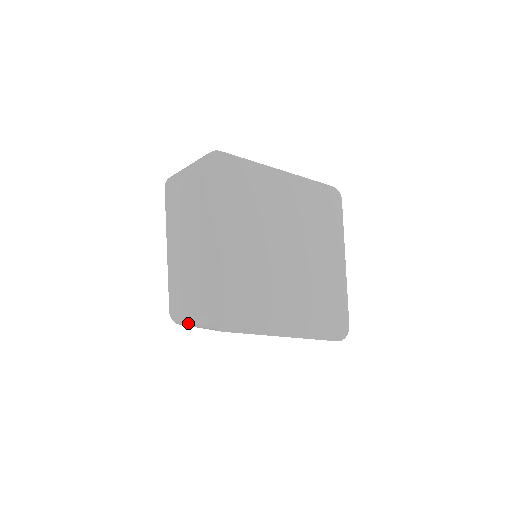
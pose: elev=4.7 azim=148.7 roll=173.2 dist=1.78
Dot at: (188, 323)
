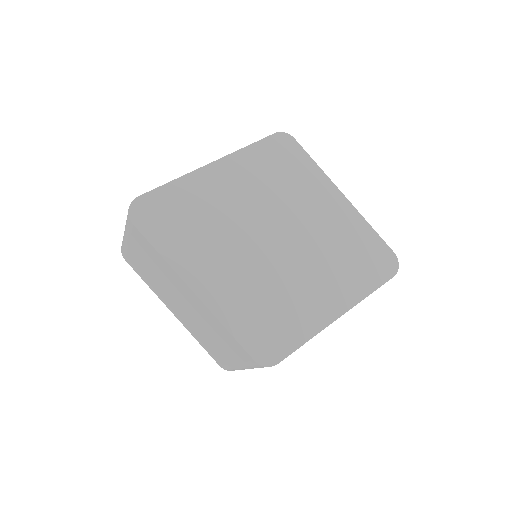
Dot at: (242, 369)
